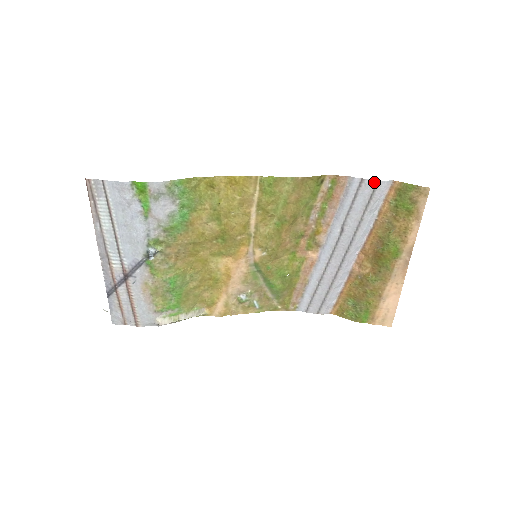
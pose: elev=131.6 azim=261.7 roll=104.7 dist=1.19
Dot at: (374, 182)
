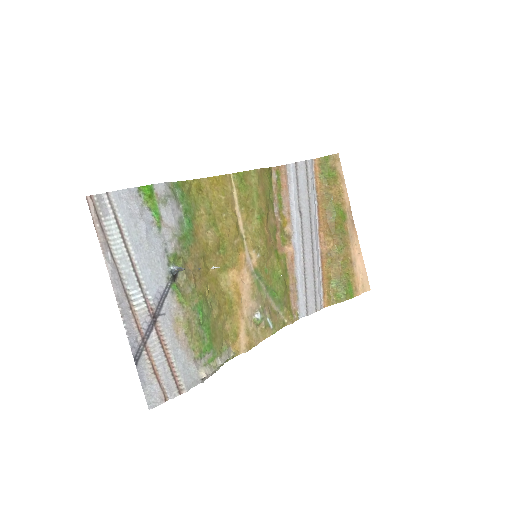
Dot at: (304, 163)
